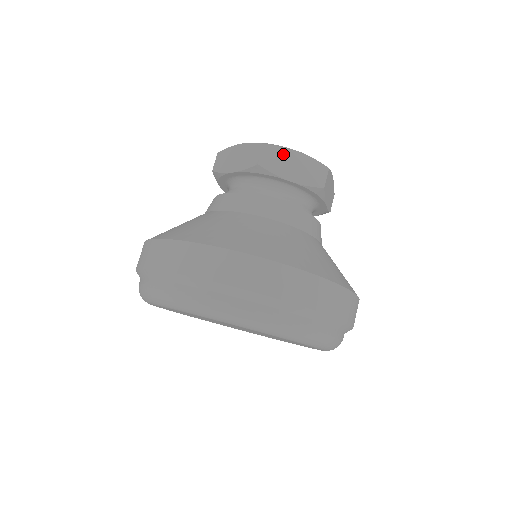
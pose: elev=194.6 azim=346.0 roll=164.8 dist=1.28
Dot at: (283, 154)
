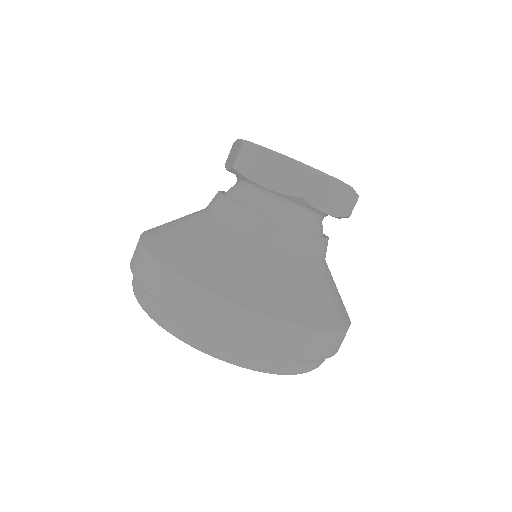
Dot at: (327, 185)
